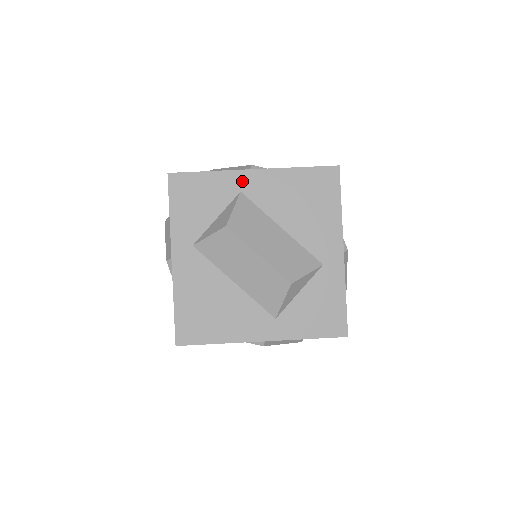
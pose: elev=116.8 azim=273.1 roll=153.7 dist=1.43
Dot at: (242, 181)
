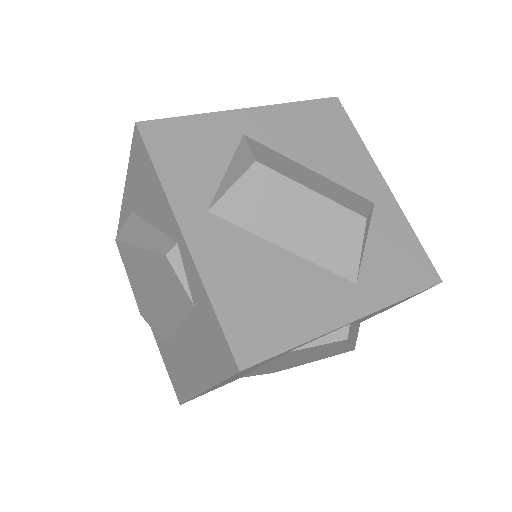
Dot at: (240, 122)
